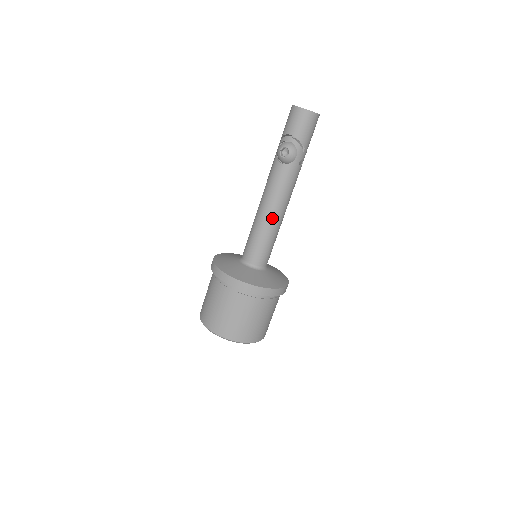
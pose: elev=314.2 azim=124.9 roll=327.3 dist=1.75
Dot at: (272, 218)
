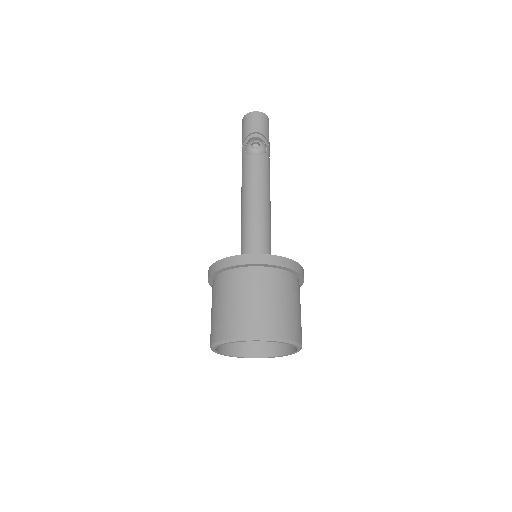
Dot at: (265, 205)
